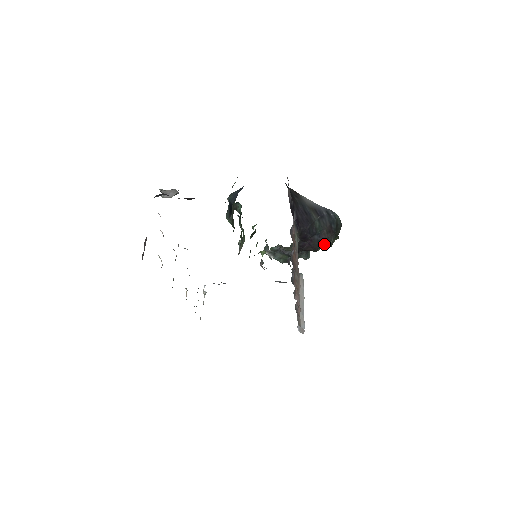
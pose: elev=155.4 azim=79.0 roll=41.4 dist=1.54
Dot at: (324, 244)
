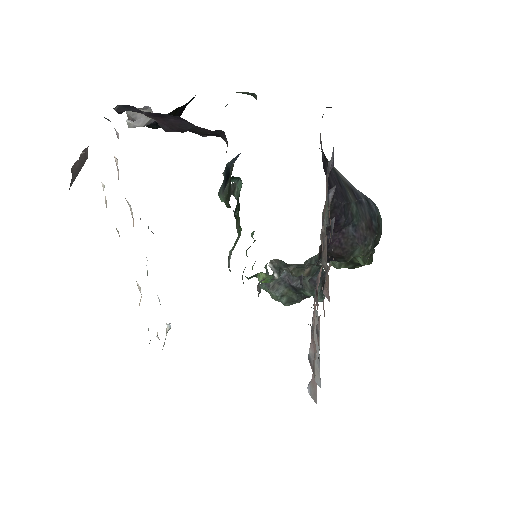
Dot at: (360, 246)
